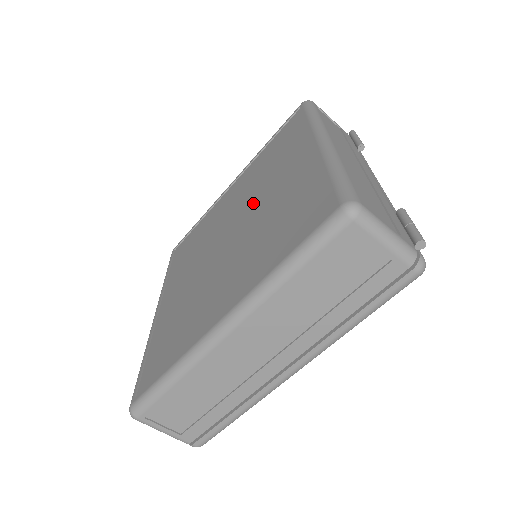
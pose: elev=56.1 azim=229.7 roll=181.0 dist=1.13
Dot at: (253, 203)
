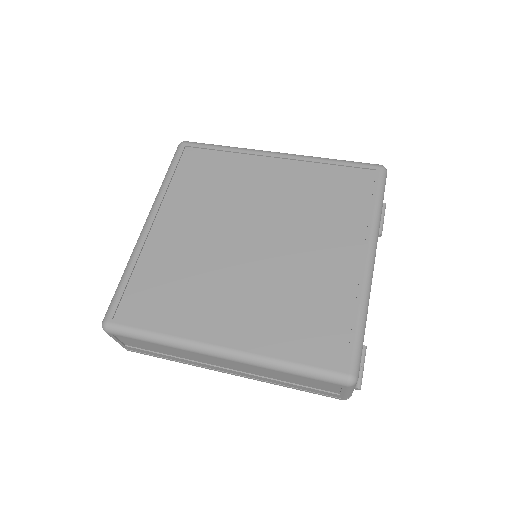
Dot at: (289, 237)
